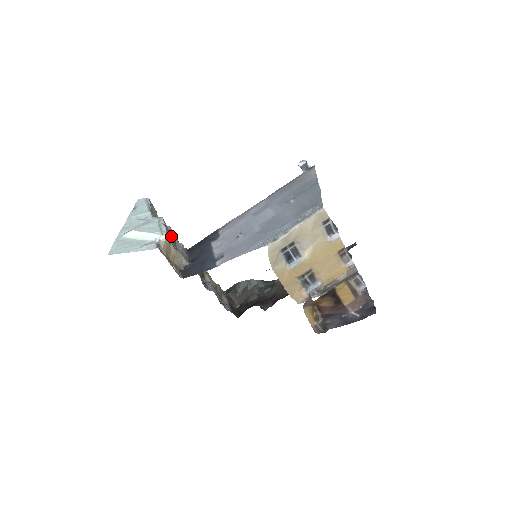
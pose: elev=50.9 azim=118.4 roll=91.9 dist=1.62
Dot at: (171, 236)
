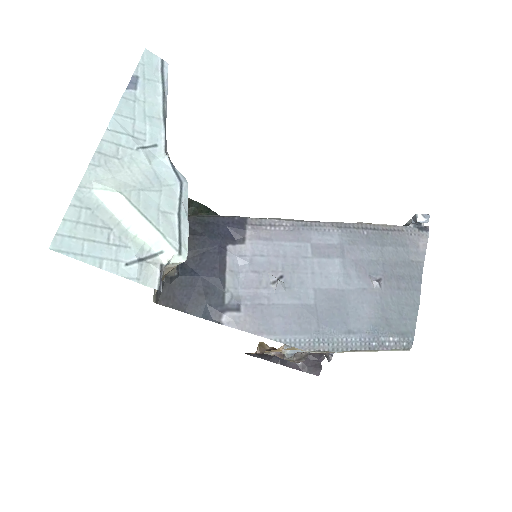
Dot at: occluded
